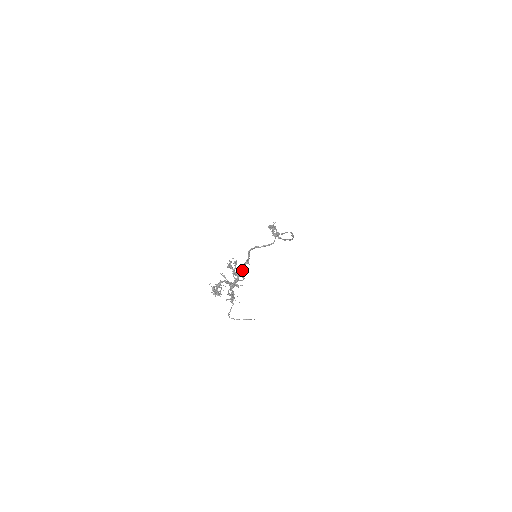
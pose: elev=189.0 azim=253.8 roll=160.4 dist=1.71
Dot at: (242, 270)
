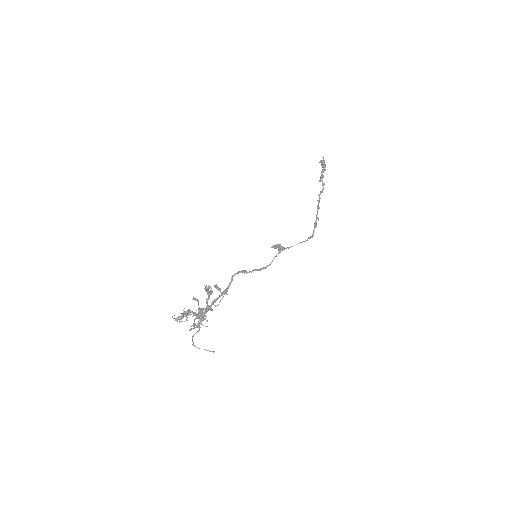
Dot at: occluded
